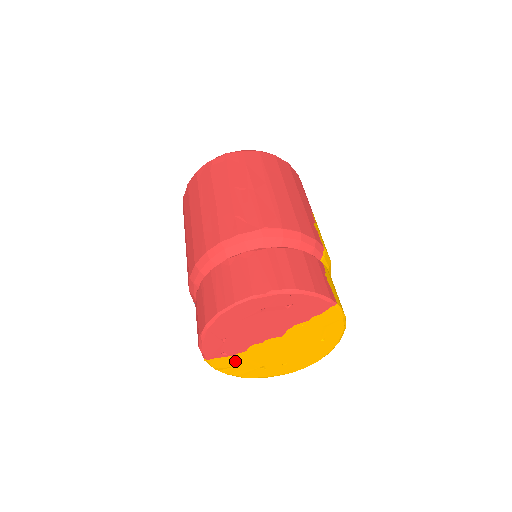
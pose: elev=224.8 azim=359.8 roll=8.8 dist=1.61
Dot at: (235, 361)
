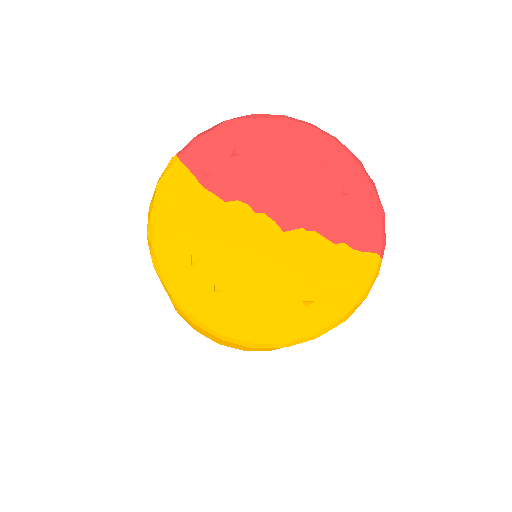
Dot at: (192, 202)
